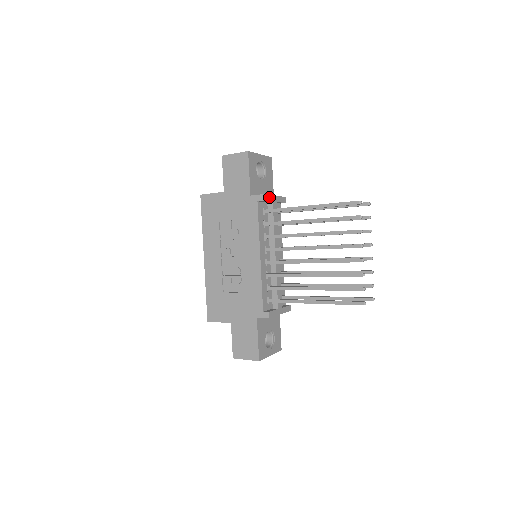
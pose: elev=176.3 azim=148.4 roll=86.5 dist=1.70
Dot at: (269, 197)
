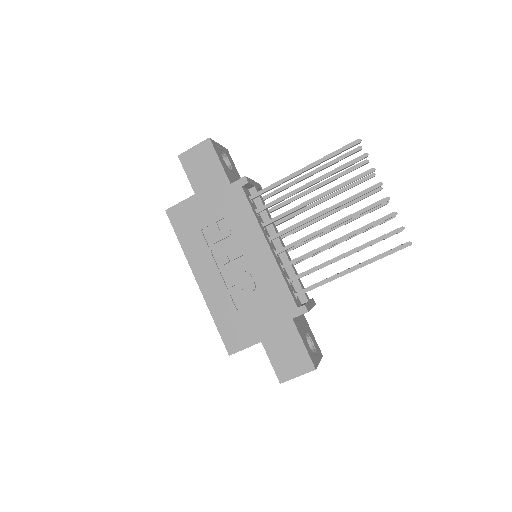
Dot at: (250, 181)
